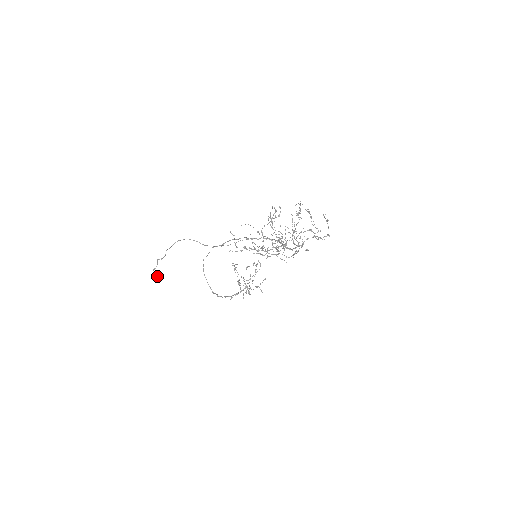
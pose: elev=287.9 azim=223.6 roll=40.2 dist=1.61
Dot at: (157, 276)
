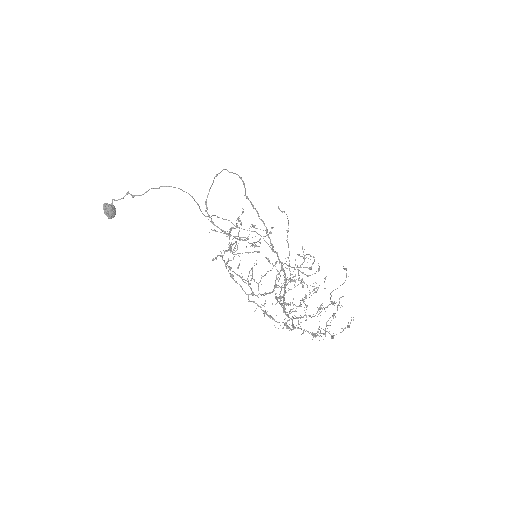
Dot at: (108, 213)
